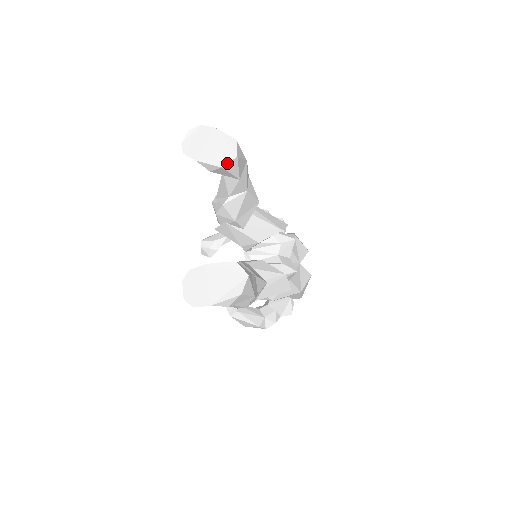
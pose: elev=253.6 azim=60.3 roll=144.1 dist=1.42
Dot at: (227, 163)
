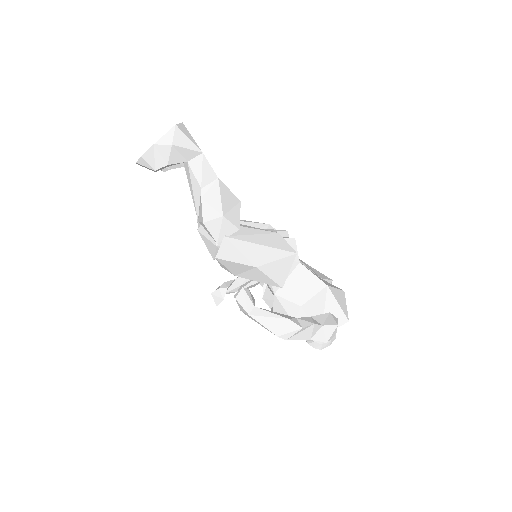
Dot at: occluded
